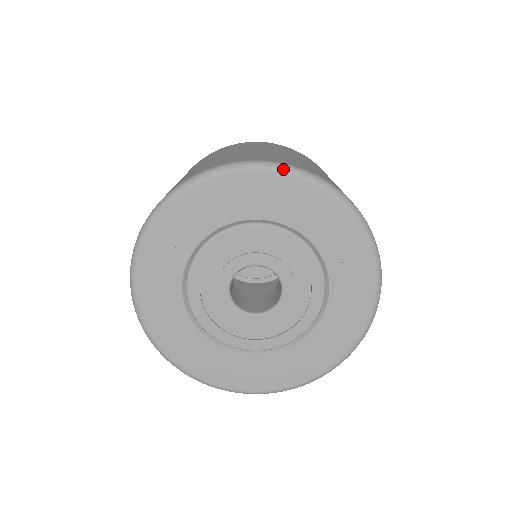
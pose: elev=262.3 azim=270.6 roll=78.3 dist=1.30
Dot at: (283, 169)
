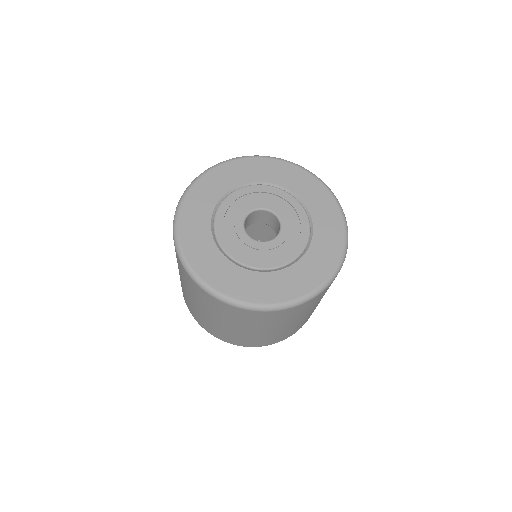
Dot at: (324, 183)
